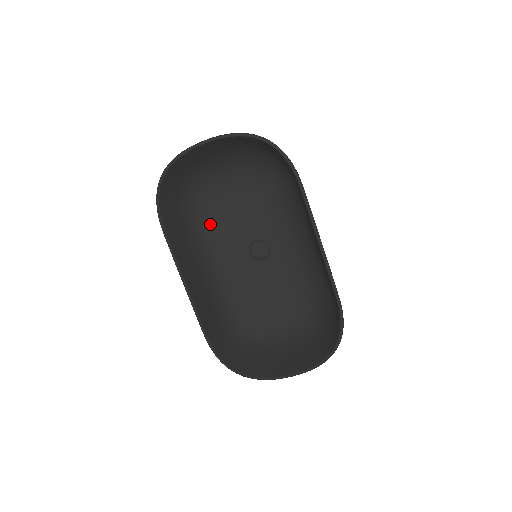
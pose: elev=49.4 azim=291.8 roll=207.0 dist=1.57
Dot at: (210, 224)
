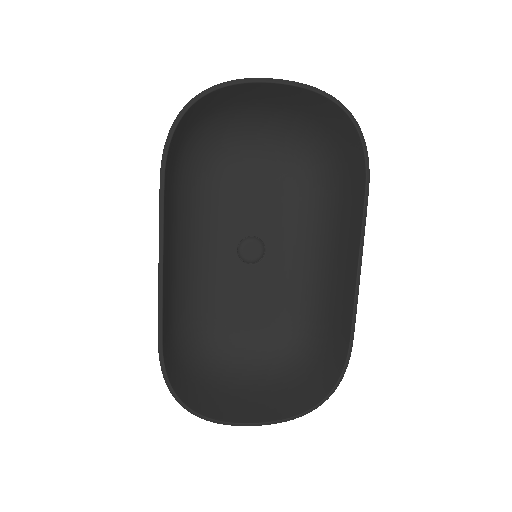
Dot at: (203, 194)
